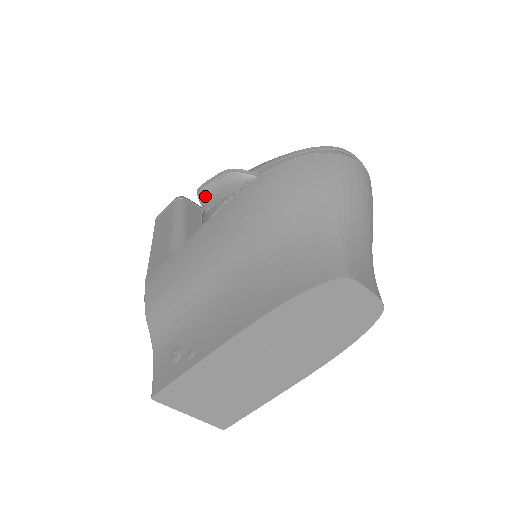
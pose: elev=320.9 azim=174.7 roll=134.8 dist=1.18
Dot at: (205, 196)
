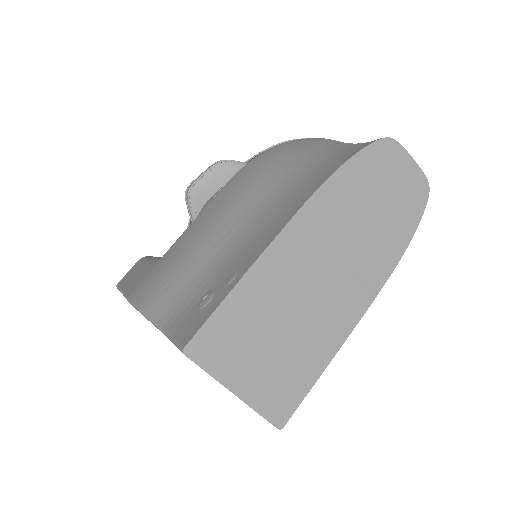
Dot at: (195, 193)
